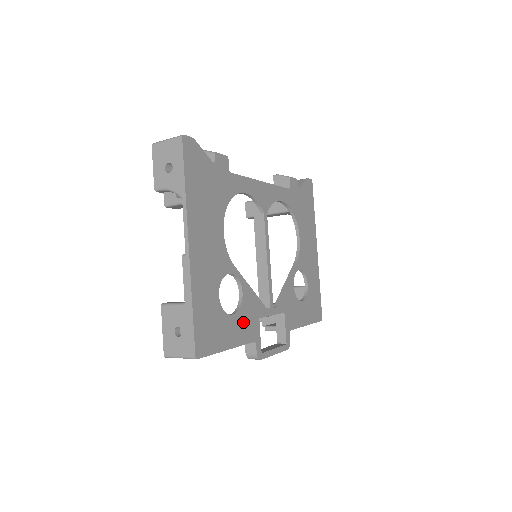
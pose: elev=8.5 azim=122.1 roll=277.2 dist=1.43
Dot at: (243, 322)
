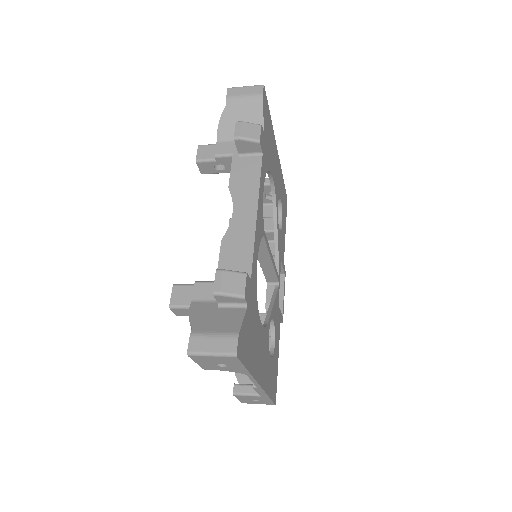
Dot at: (277, 331)
